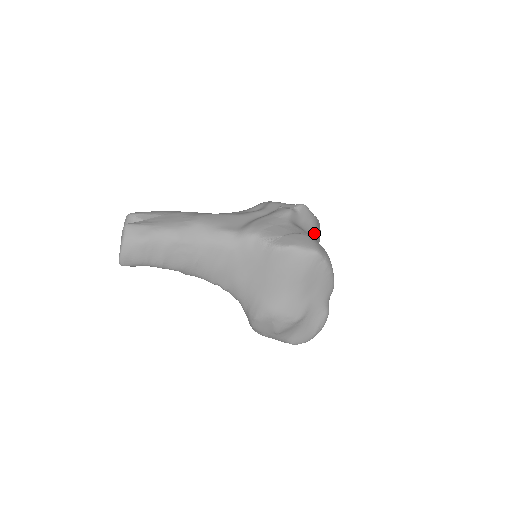
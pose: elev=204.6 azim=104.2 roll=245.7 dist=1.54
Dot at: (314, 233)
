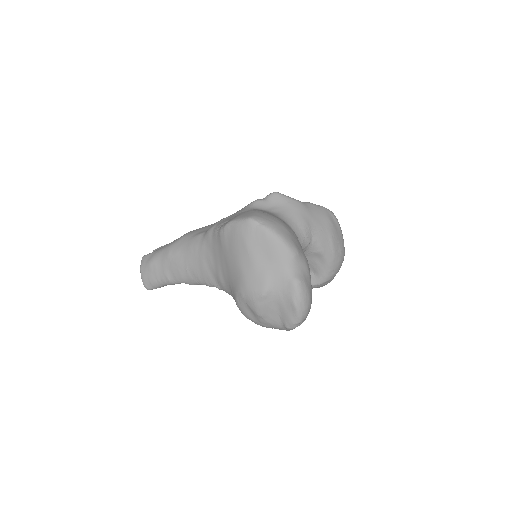
Dot at: (295, 215)
